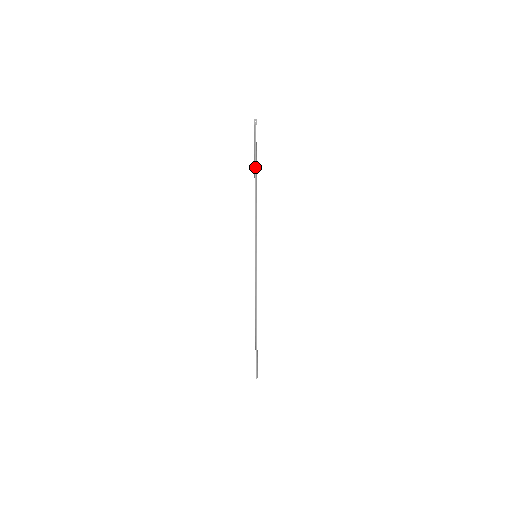
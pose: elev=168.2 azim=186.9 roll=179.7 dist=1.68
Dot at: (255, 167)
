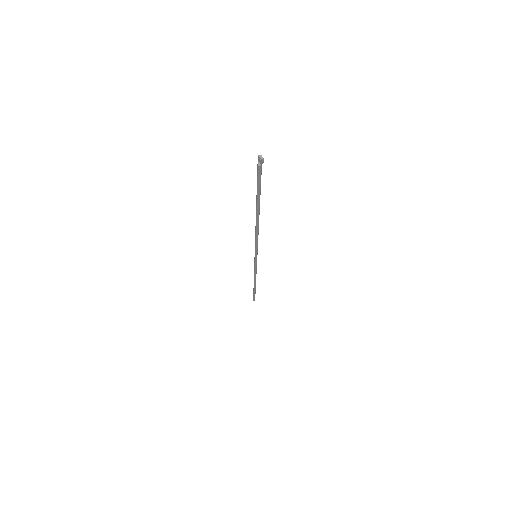
Dot at: (256, 202)
